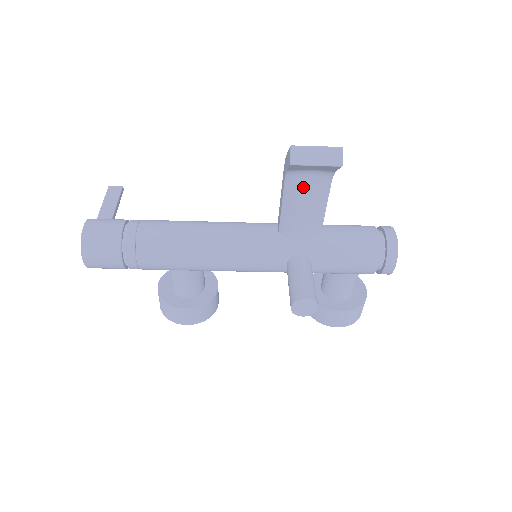
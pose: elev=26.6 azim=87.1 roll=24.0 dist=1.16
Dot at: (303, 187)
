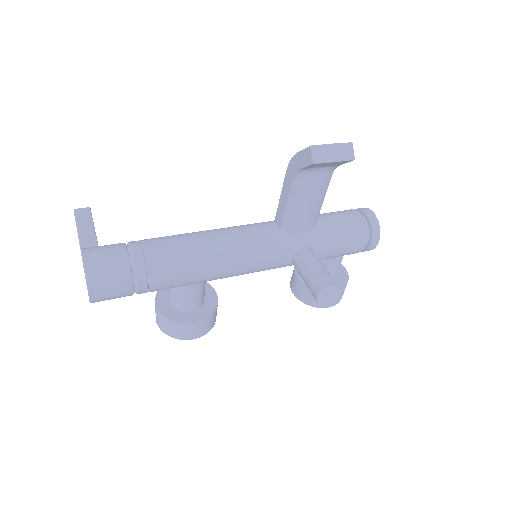
Dot at: (311, 183)
